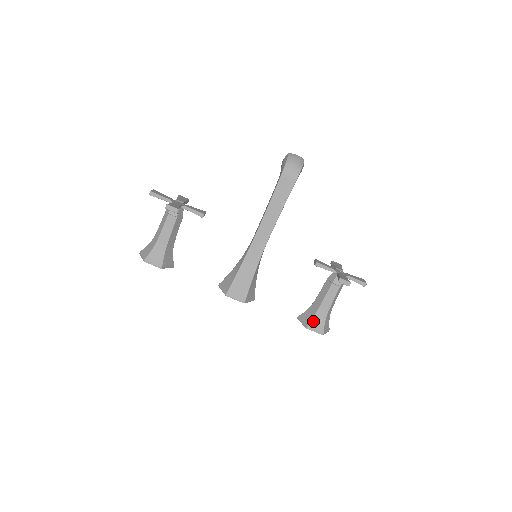
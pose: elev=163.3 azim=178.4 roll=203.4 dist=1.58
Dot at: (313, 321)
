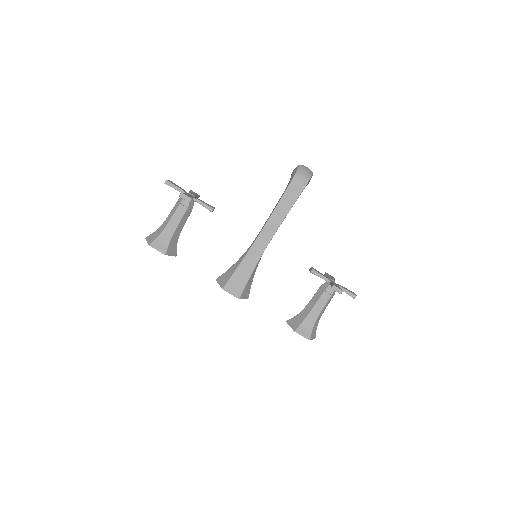
Dot at: (302, 325)
